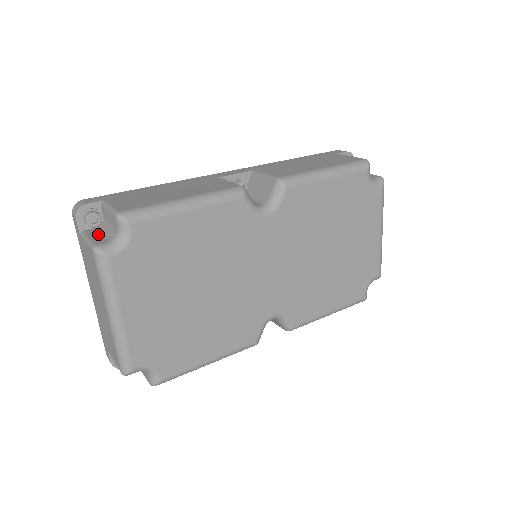
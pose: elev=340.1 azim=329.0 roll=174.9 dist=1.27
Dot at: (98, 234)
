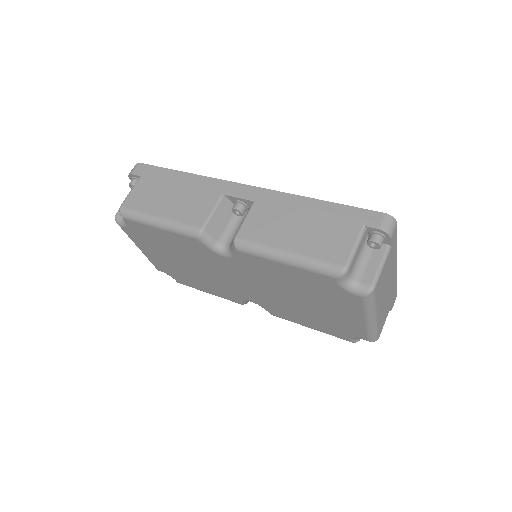
Dot at: occluded
